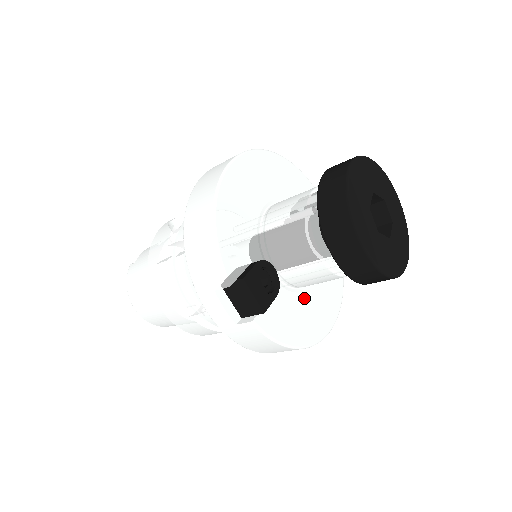
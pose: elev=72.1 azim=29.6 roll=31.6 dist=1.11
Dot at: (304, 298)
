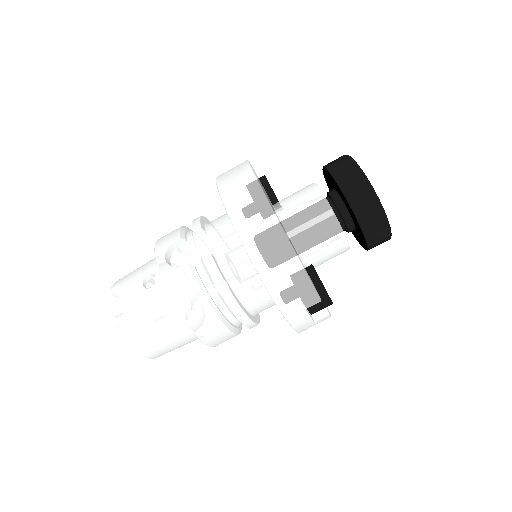
Dot at: occluded
